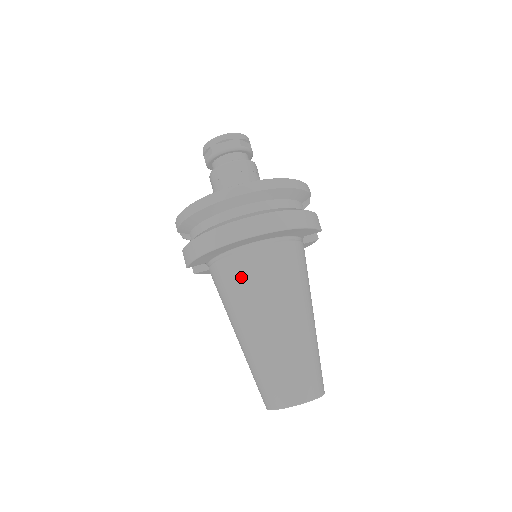
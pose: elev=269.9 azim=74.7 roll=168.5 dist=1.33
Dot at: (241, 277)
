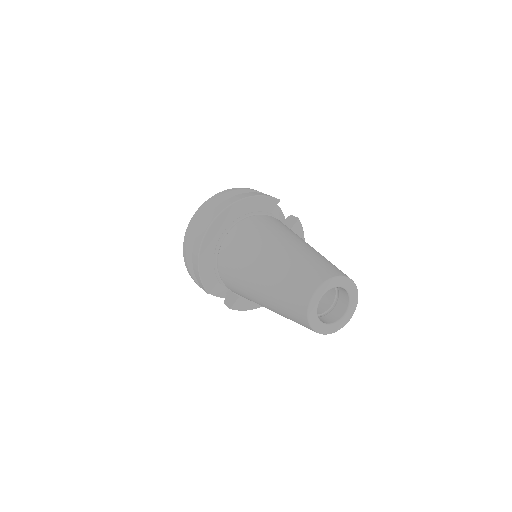
Dot at: (231, 255)
